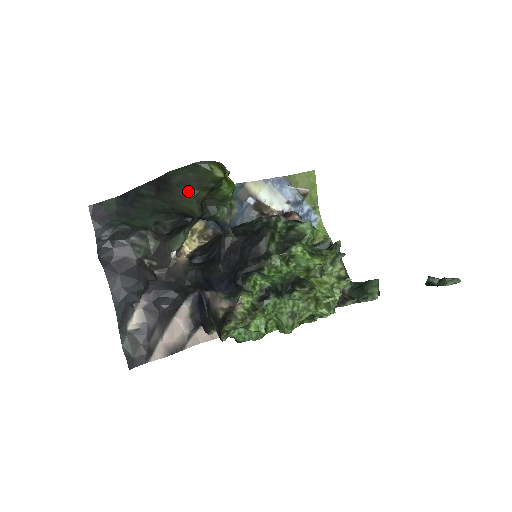
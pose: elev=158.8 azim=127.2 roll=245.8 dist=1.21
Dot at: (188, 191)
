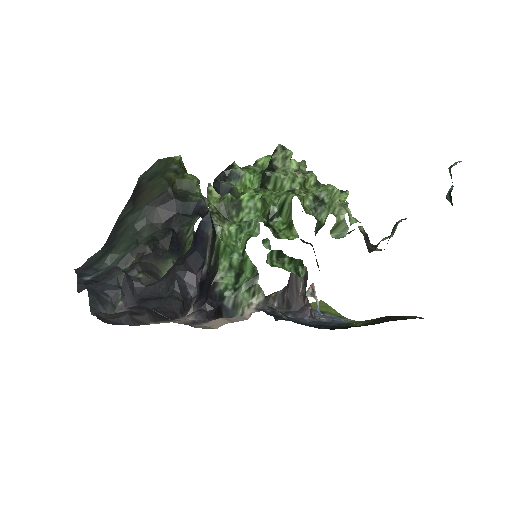
Dot at: (157, 178)
